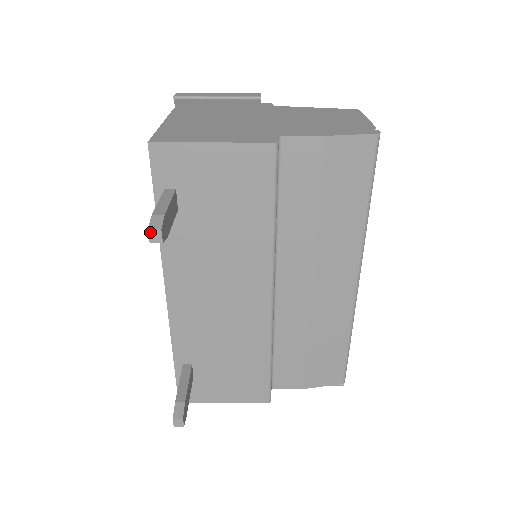
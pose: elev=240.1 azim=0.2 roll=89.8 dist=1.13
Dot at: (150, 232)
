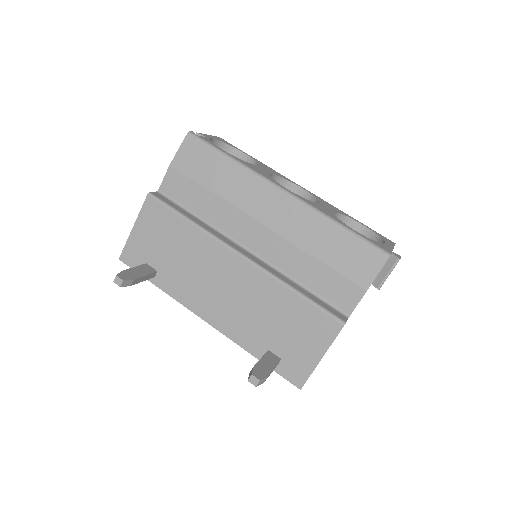
Dot at: (115, 282)
